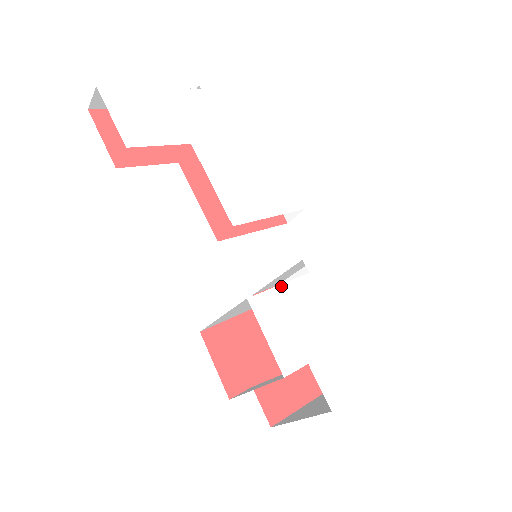
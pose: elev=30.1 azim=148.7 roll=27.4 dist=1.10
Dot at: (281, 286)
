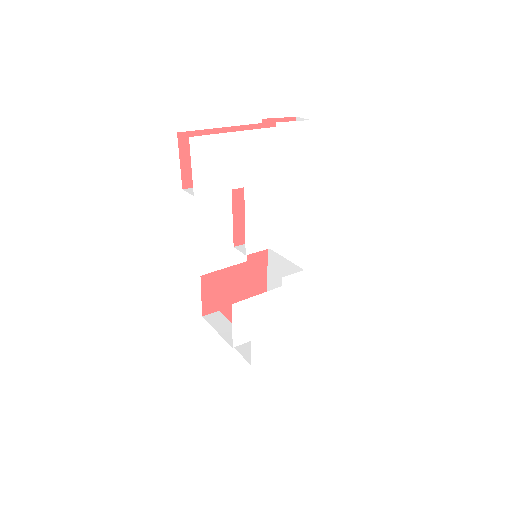
Dot at: (258, 296)
